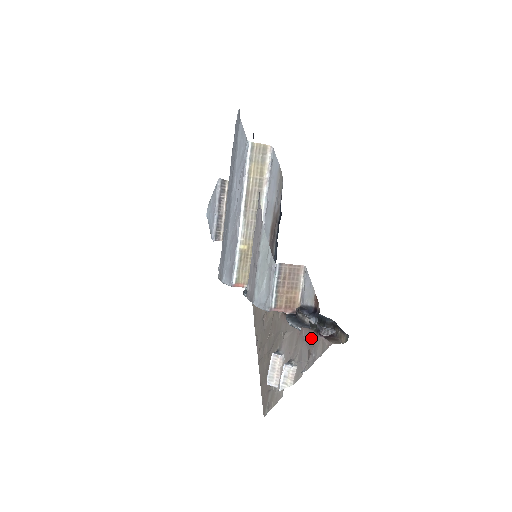
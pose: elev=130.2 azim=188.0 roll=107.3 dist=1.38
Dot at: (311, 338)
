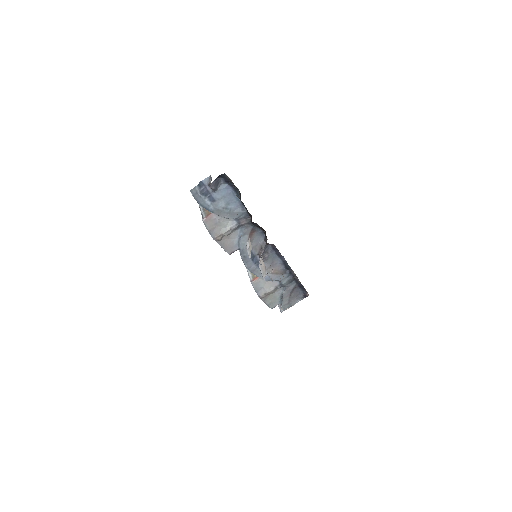
Dot at: occluded
